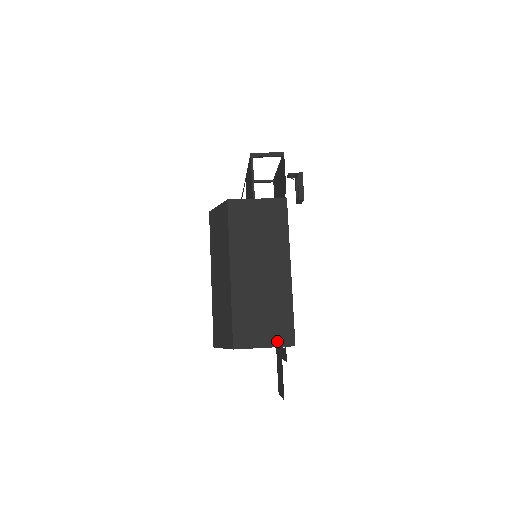
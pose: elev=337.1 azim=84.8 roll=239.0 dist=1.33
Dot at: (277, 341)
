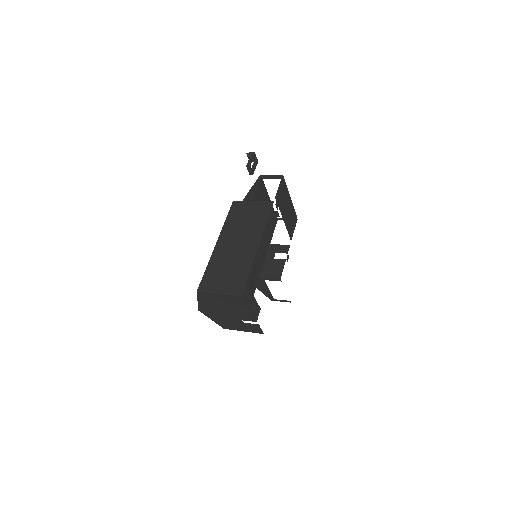
Dot at: (230, 291)
